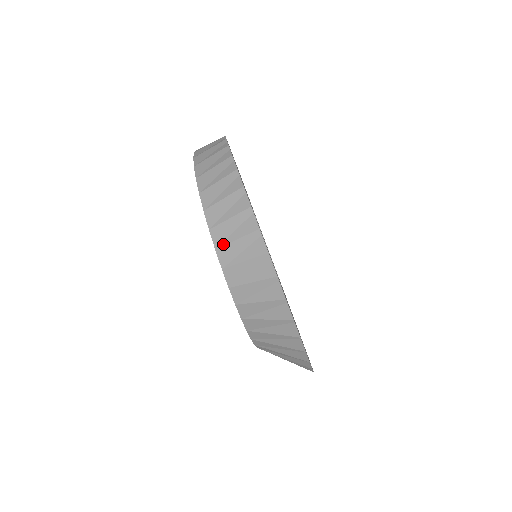
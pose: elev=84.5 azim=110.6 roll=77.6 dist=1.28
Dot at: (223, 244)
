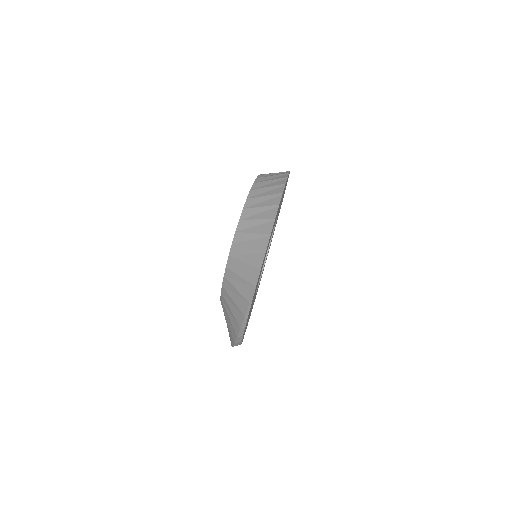
Dot at: (265, 174)
